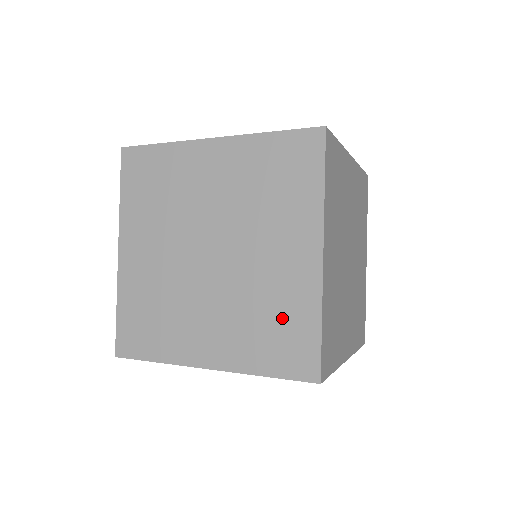
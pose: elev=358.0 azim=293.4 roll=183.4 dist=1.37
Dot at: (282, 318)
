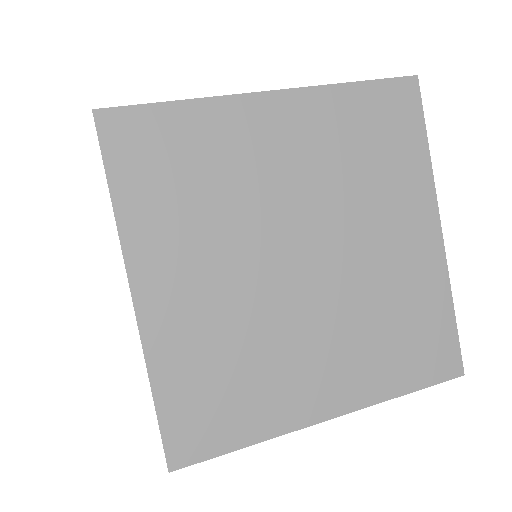
Dot at: occluded
